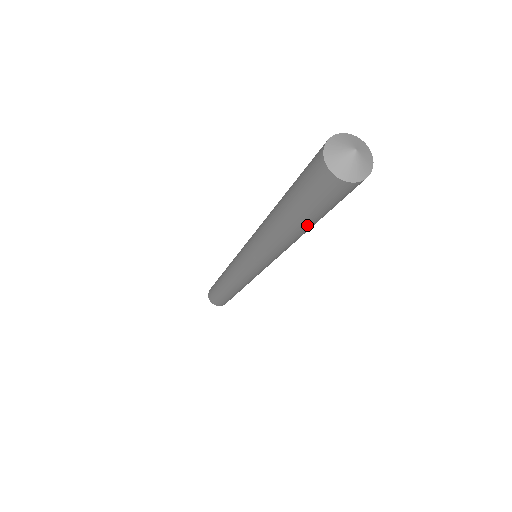
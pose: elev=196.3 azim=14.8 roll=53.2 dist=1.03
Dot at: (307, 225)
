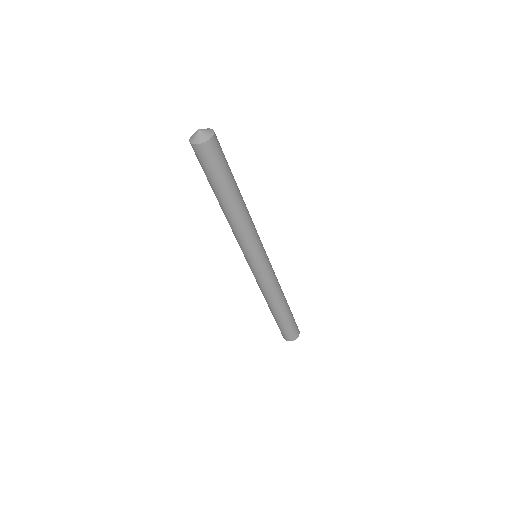
Dot at: (215, 192)
